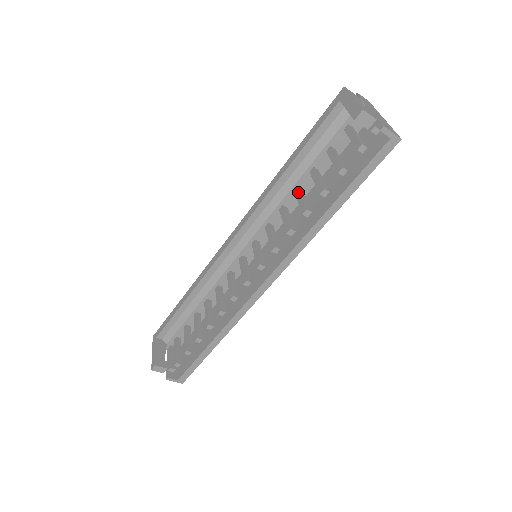
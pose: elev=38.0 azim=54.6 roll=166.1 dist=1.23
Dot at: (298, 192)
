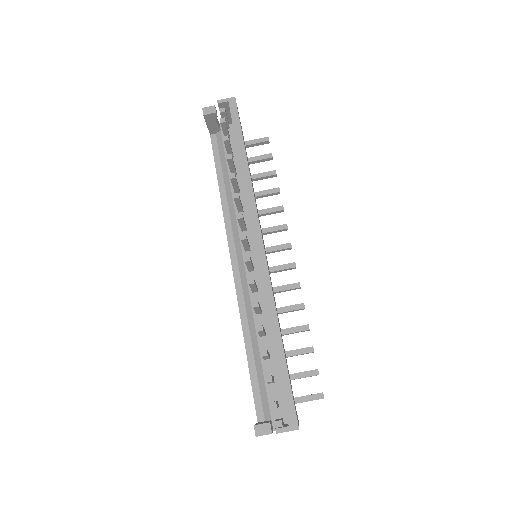
Dot at: occluded
